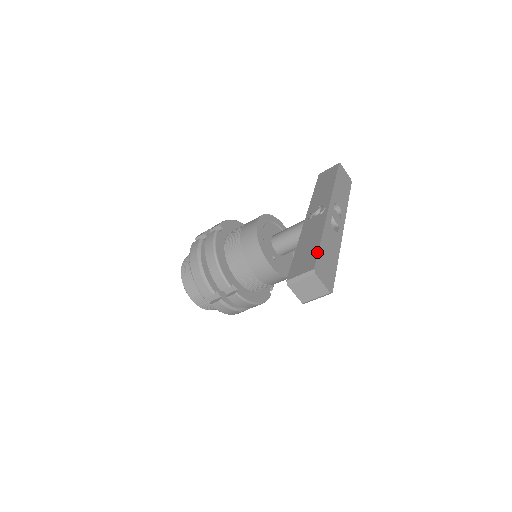
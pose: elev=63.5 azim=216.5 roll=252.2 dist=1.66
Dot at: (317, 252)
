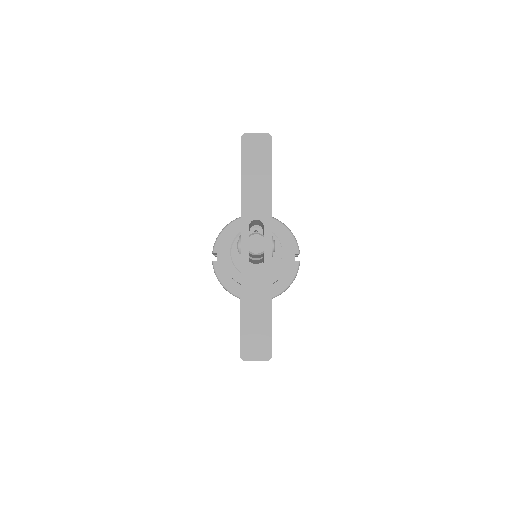
Dot at: (240, 330)
